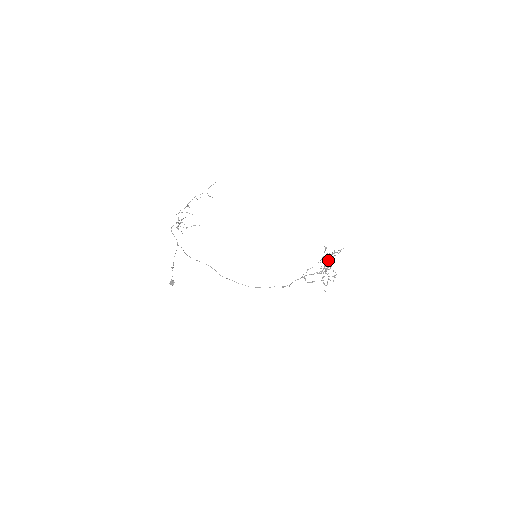
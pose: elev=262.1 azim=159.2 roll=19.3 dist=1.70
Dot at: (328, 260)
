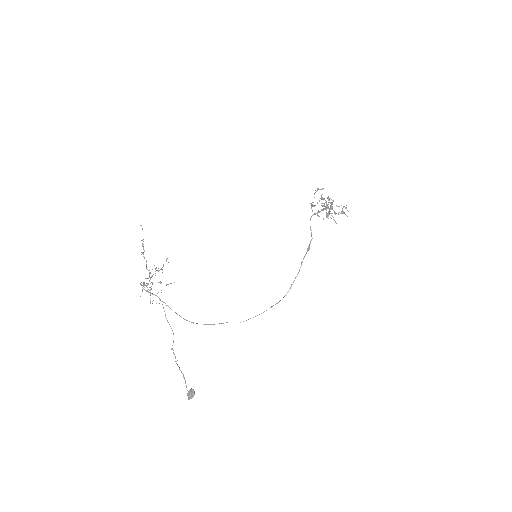
Dot at: occluded
